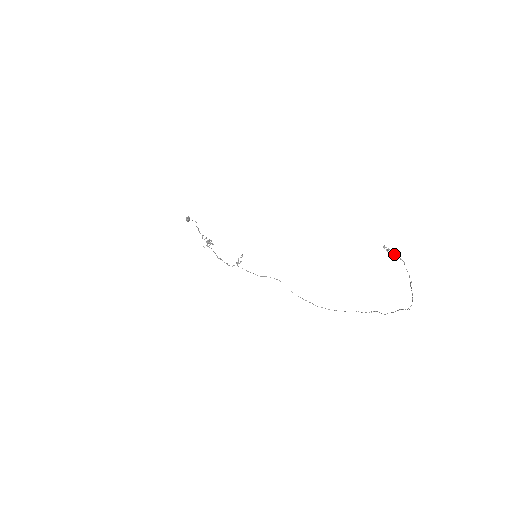
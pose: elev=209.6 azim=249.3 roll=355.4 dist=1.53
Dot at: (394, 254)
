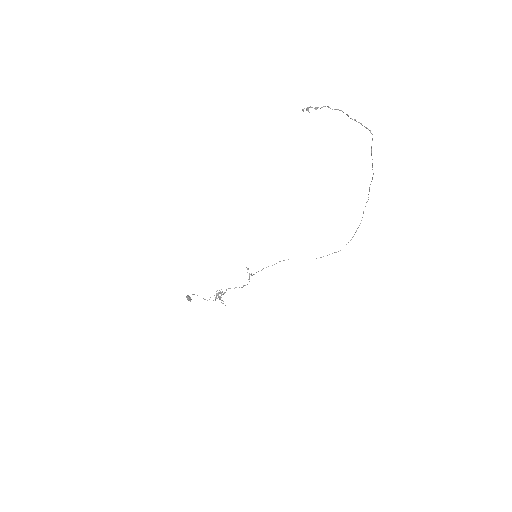
Dot at: (314, 108)
